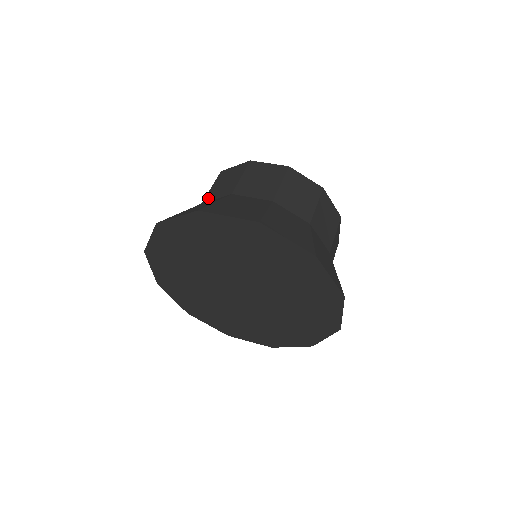
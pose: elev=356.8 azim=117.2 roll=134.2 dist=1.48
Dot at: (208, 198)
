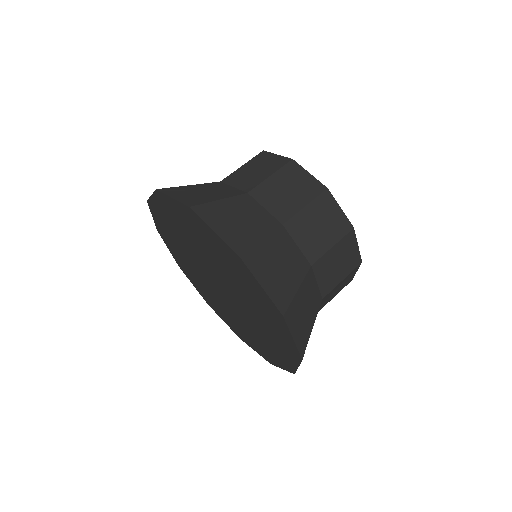
Dot at: occluded
